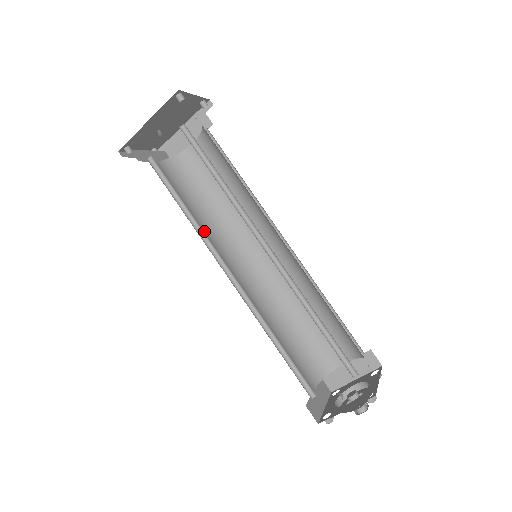
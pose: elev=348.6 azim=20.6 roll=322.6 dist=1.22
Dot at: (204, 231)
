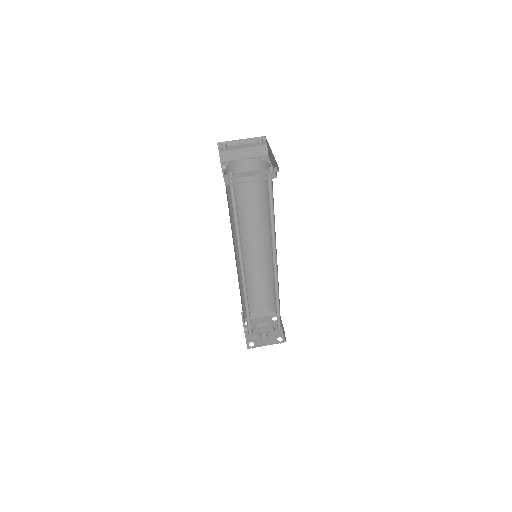
Dot at: (248, 216)
